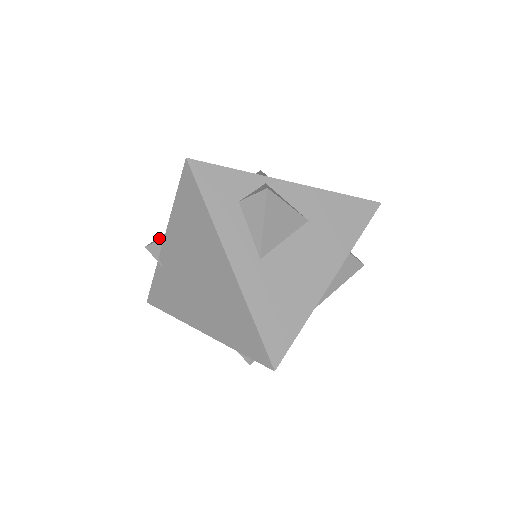
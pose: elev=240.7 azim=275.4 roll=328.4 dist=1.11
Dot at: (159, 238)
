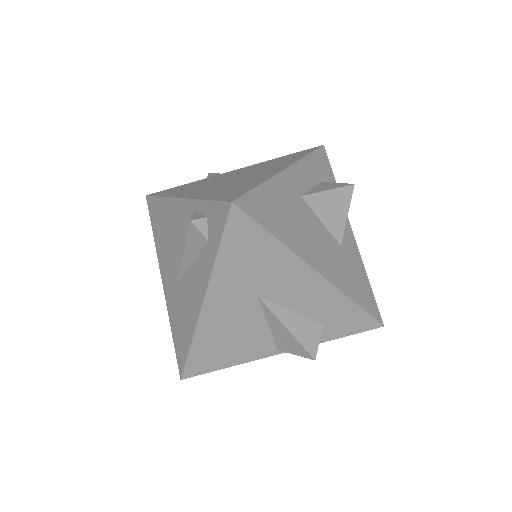
Dot at: occluded
